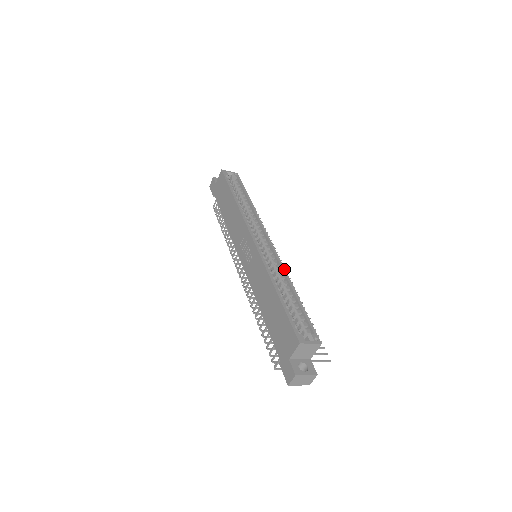
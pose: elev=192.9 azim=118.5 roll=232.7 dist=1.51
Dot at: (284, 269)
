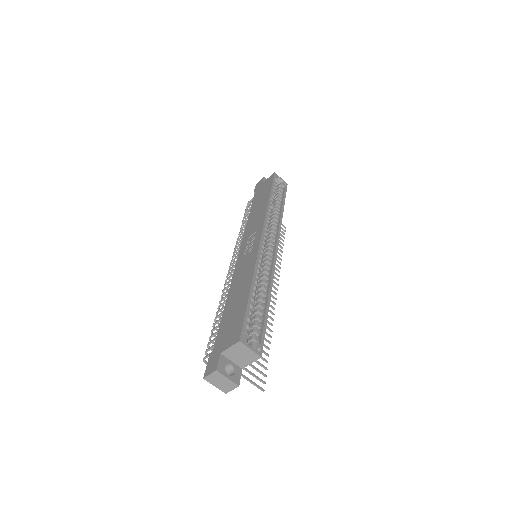
Dot at: (273, 277)
